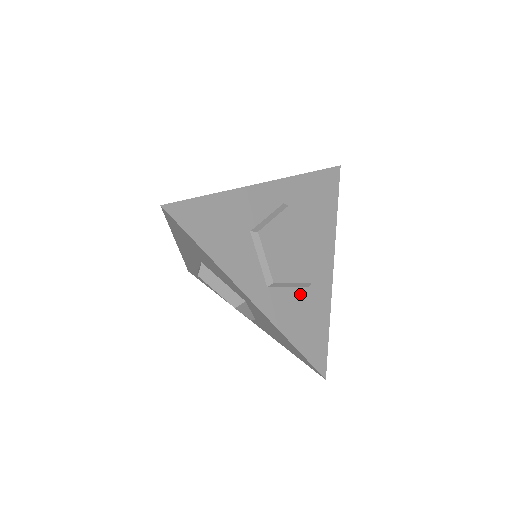
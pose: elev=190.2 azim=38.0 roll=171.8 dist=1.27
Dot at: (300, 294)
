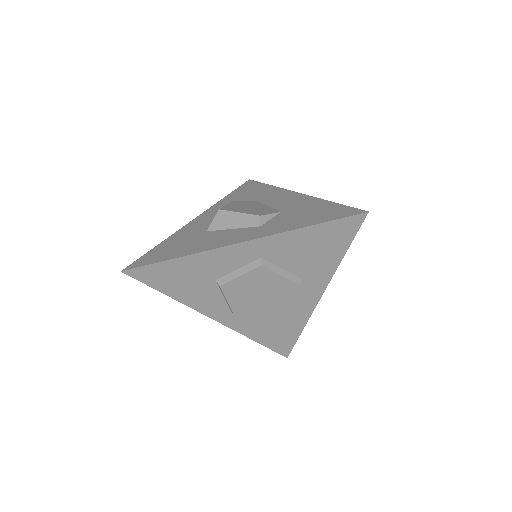
Dot at: (270, 315)
